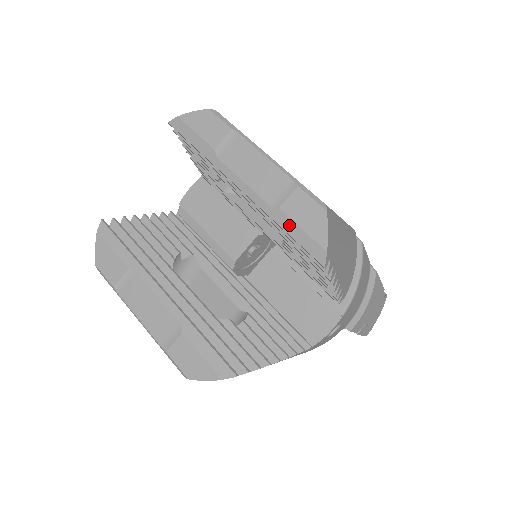
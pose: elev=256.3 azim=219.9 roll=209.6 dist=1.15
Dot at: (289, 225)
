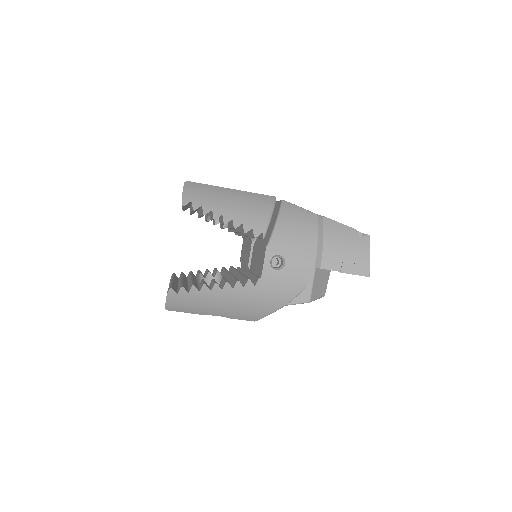
Dot at: occluded
